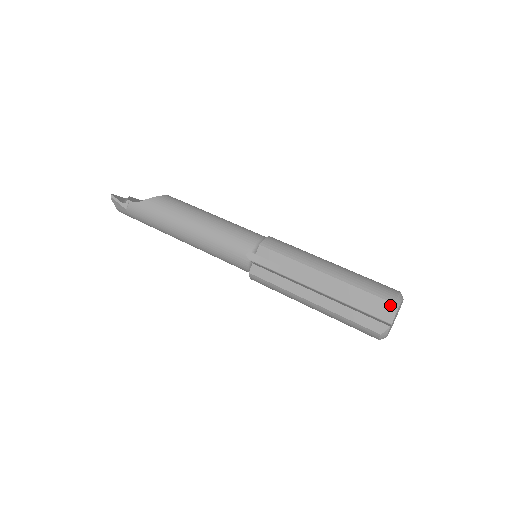
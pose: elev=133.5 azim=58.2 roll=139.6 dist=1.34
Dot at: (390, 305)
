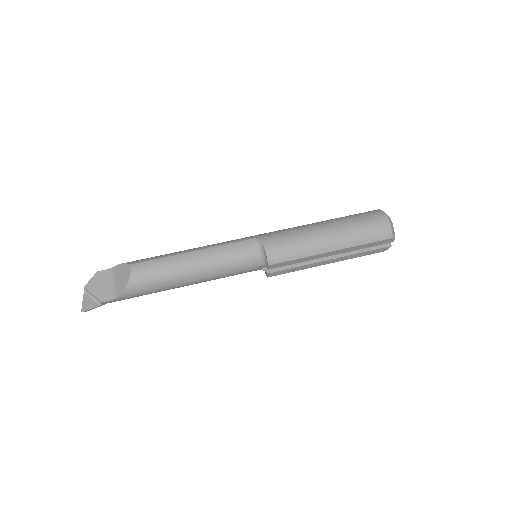
Dot at: (390, 240)
